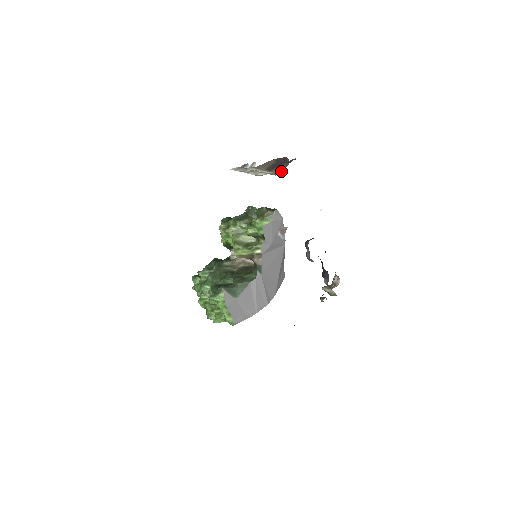
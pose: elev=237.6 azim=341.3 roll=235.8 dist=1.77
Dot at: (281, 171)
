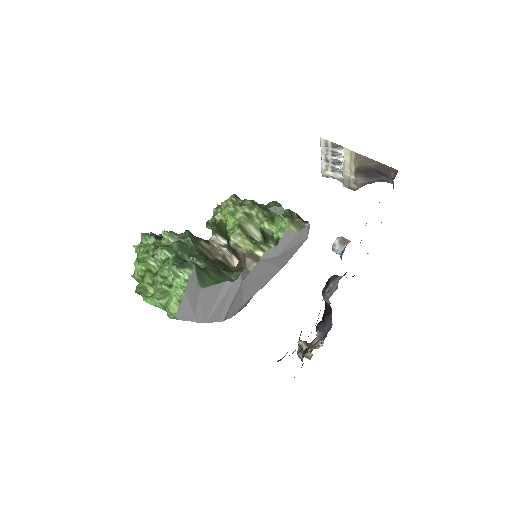
Dot at: (362, 184)
